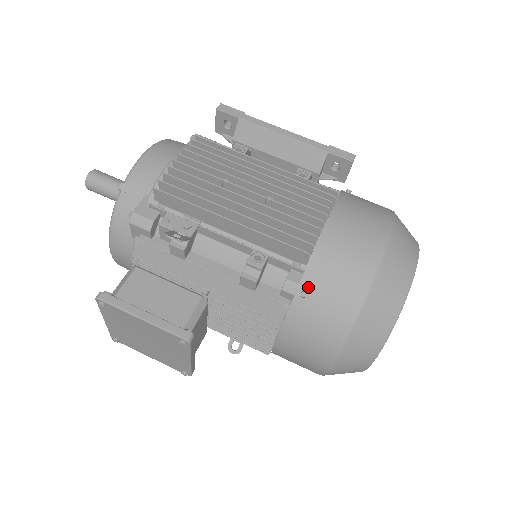
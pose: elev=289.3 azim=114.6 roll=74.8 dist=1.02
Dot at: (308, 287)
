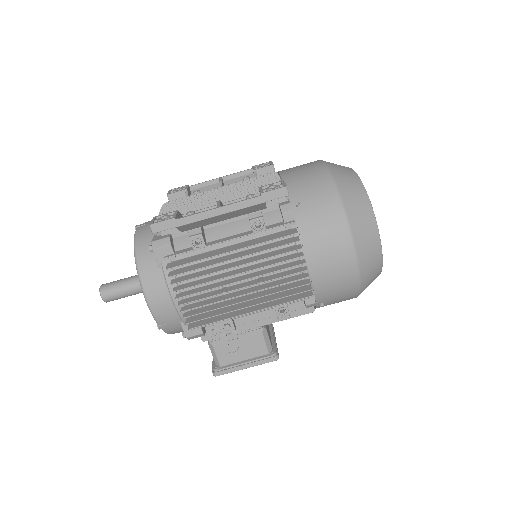
Dot at: (322, 302)
